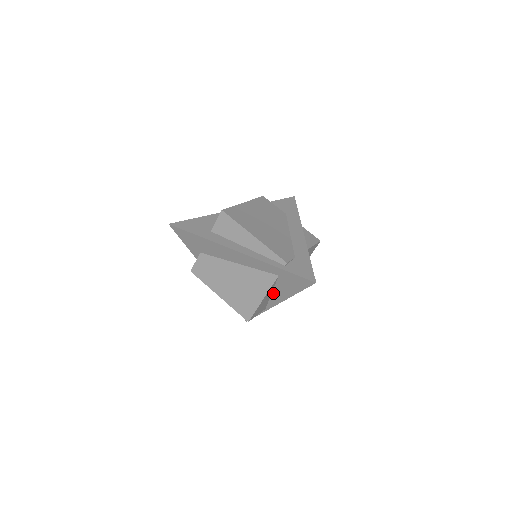
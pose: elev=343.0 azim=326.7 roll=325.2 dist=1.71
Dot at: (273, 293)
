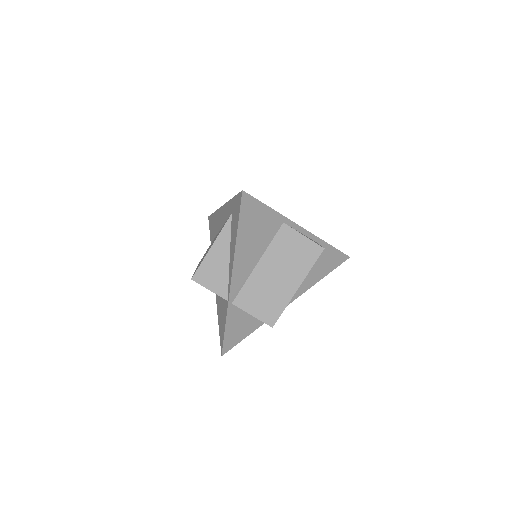
Dot at: (230, 256)
